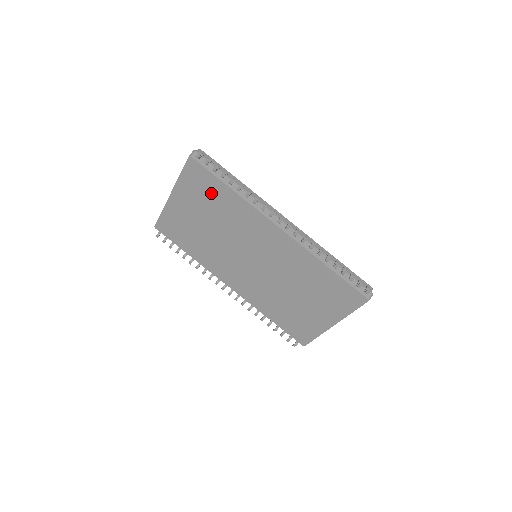
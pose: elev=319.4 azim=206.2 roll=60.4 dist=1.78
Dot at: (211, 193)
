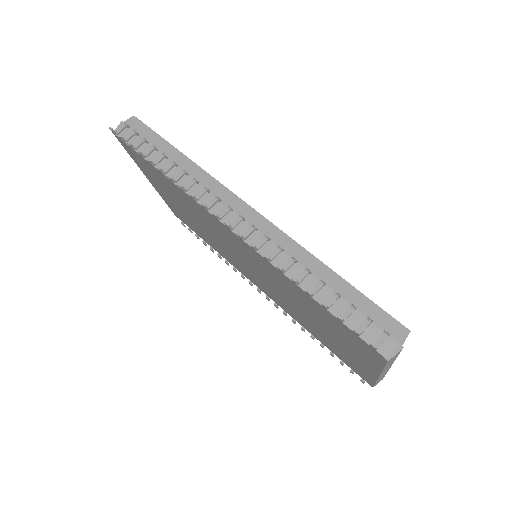
Dot at: (158, 177)
